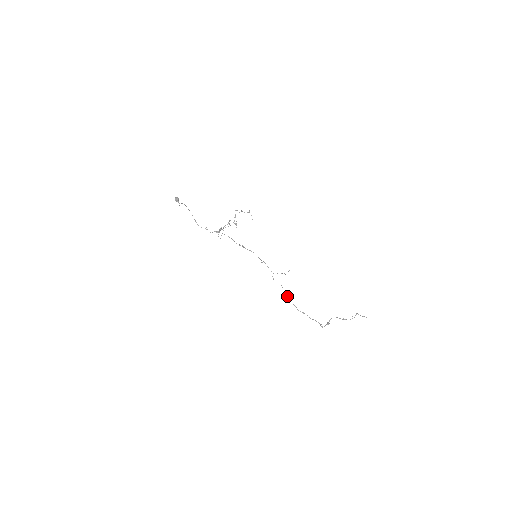
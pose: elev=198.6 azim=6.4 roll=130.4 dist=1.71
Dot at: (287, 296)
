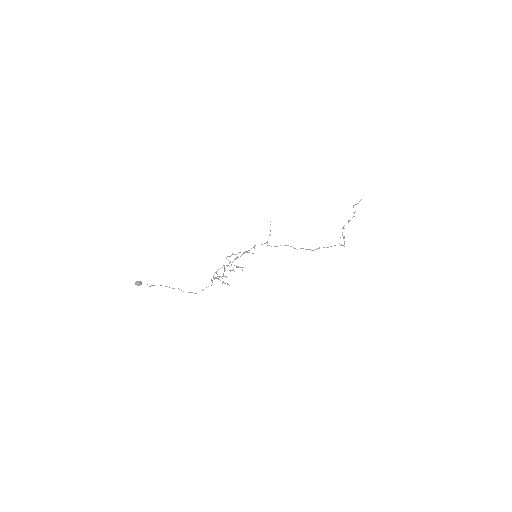
Dot at: (294, 248)
